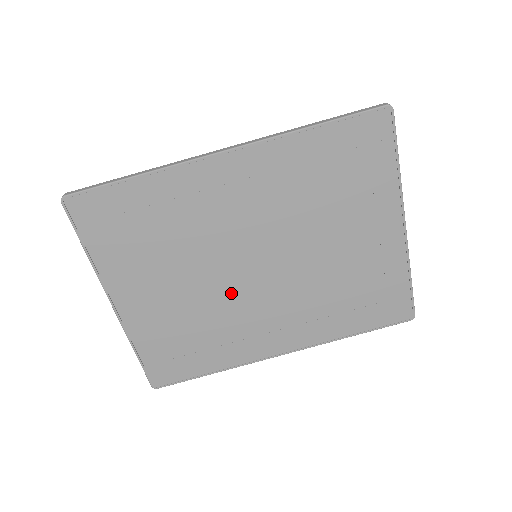
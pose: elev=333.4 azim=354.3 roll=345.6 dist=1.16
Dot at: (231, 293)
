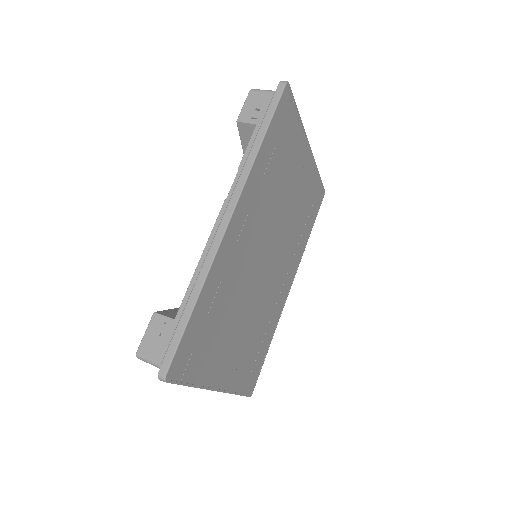
Dot at: (262, 294)
